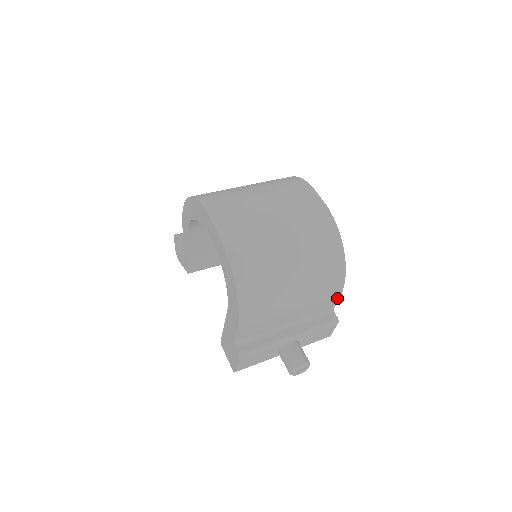
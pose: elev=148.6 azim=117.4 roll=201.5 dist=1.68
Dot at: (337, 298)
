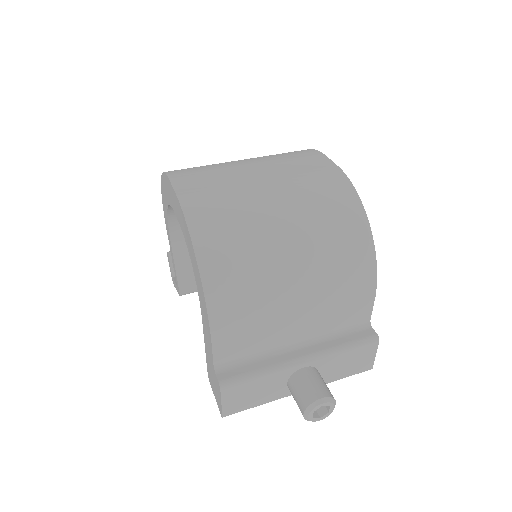
Dot at: (370, 300)
